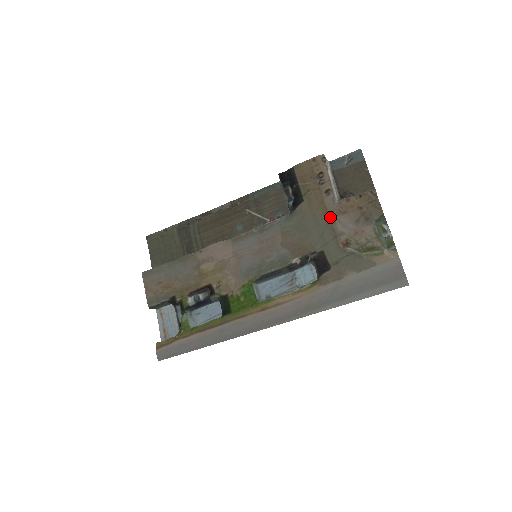
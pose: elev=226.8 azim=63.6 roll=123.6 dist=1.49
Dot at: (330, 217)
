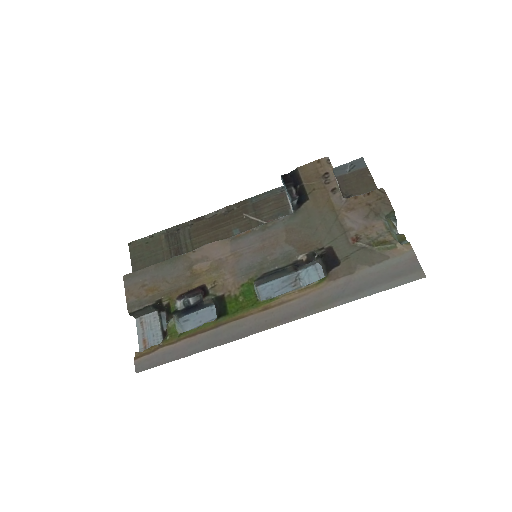
Dot at: (338, 214)
